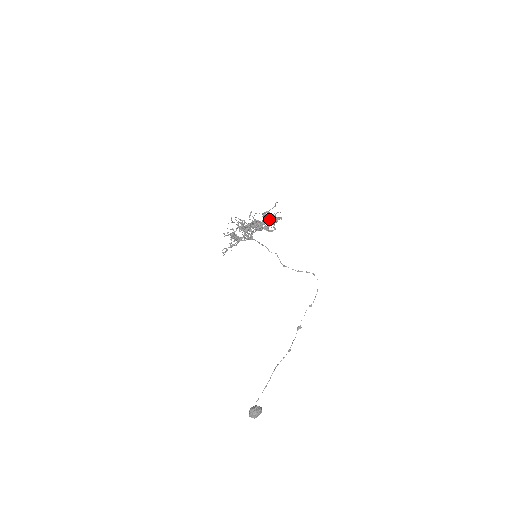
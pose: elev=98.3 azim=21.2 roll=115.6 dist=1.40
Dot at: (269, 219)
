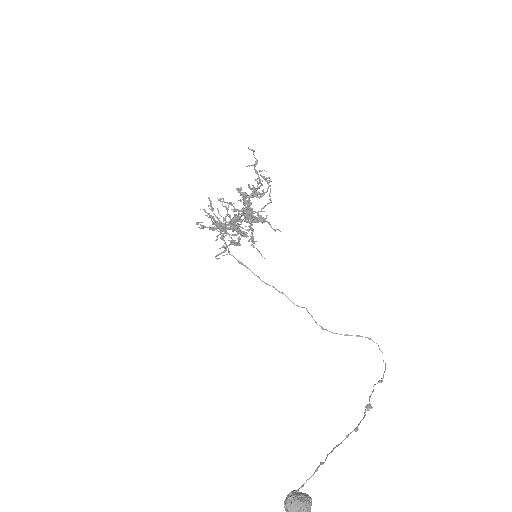
Dot at: occluded
